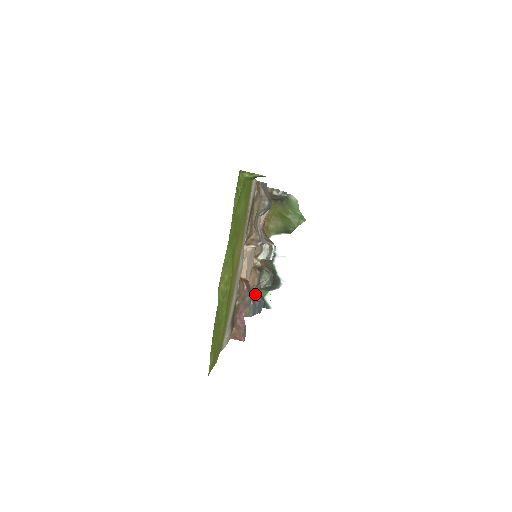
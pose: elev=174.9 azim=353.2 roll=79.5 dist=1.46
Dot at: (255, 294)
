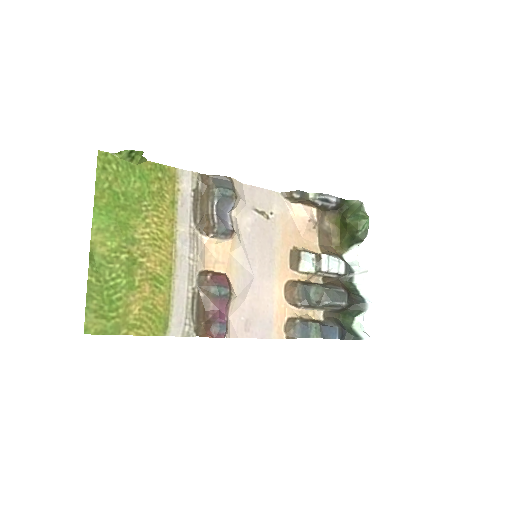
Dot at: (324, 319)
